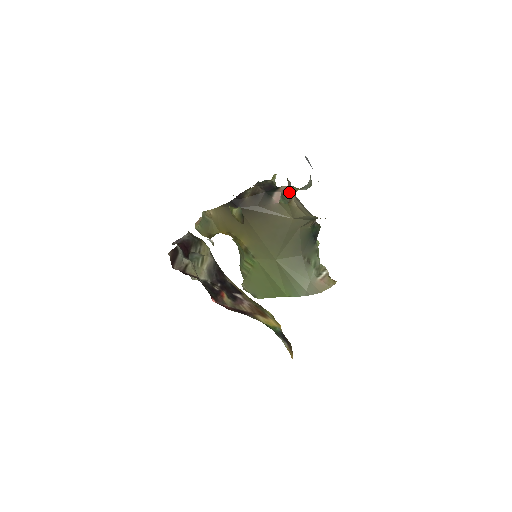
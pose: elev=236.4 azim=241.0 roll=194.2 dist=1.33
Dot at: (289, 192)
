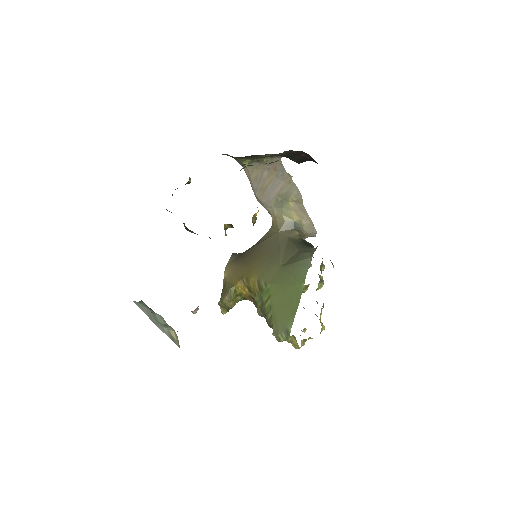
Dot at: occluded
